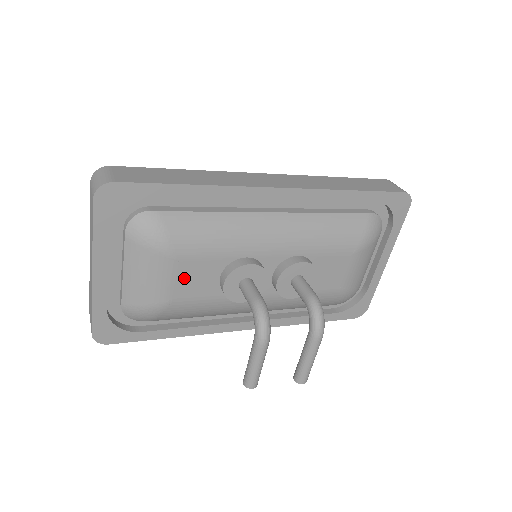
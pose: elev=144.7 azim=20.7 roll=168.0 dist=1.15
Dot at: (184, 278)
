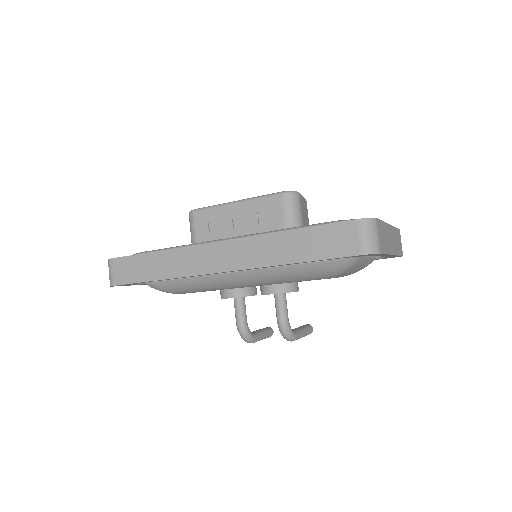
Dot at: occluded
